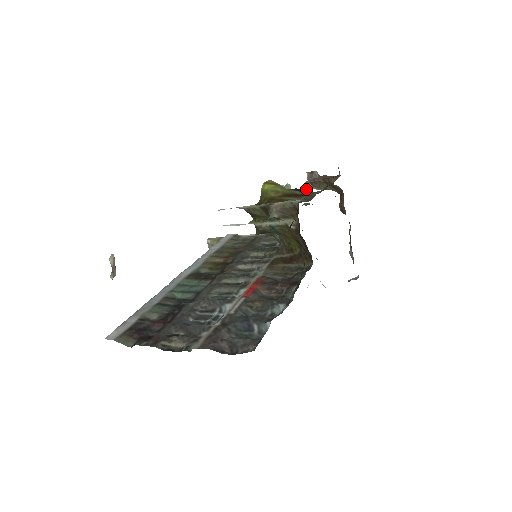
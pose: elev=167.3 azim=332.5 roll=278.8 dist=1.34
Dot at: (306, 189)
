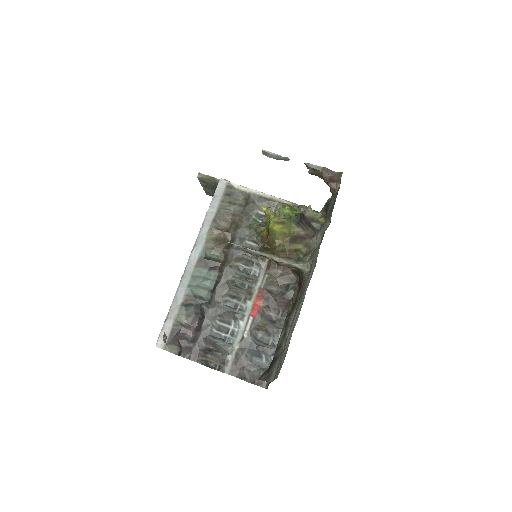
Dot at: (312, 261)
